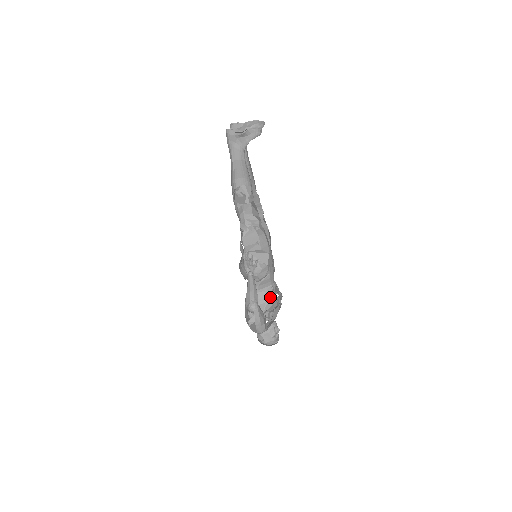
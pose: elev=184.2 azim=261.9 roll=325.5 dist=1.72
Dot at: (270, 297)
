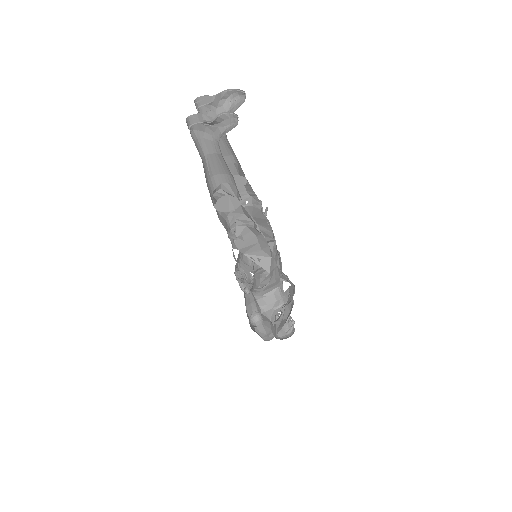
Dot at: (278, 301)
